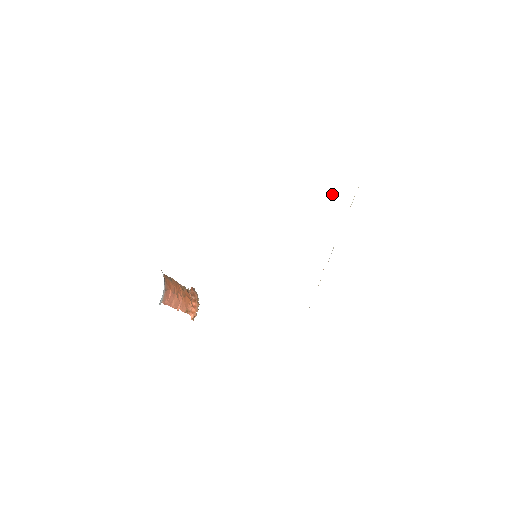
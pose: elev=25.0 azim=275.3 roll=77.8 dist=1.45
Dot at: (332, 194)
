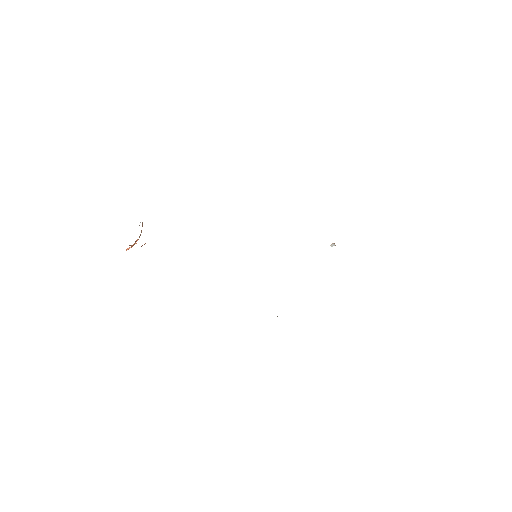
Dot at: (331, 244)
